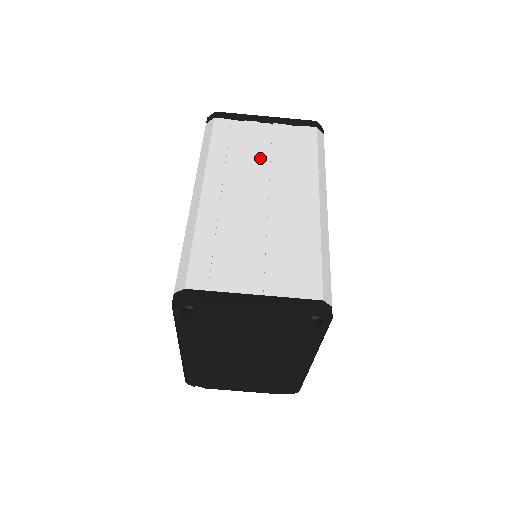
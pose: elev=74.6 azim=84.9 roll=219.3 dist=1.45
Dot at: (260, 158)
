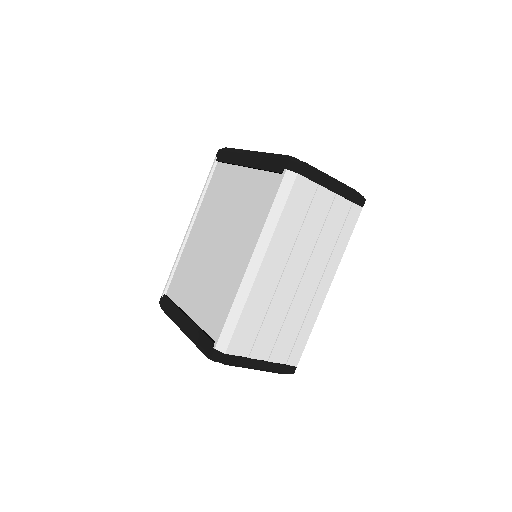
Dot at: (312, 235)
